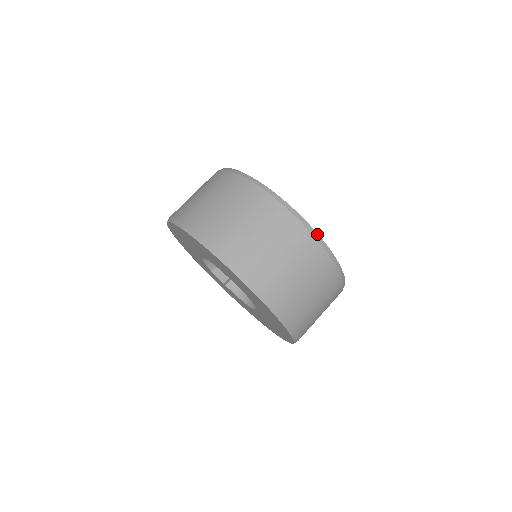
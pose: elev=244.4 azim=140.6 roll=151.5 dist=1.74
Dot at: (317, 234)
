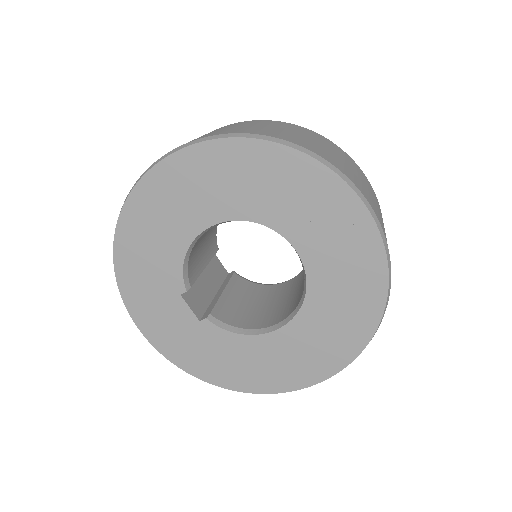
Dot at: occluded
